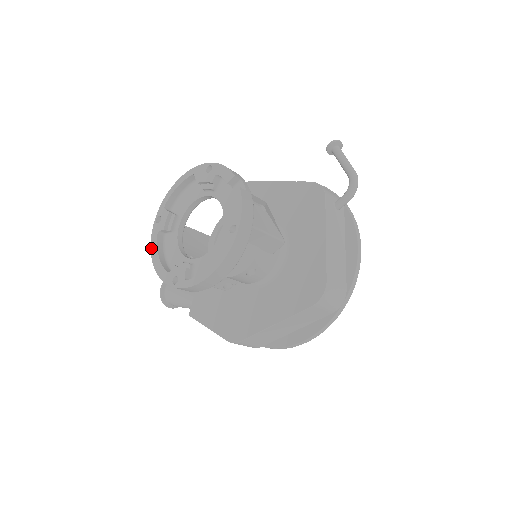
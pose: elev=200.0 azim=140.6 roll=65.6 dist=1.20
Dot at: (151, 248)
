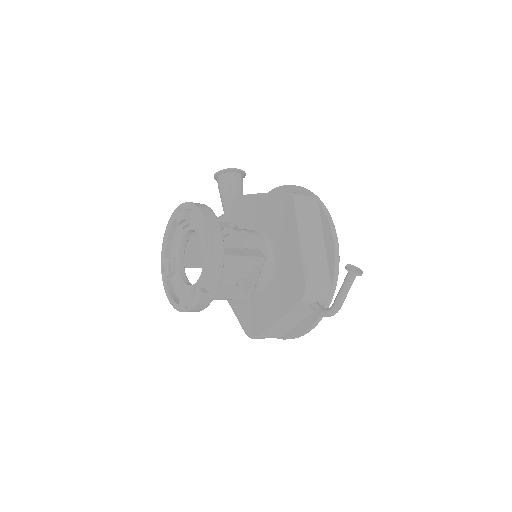
Dot at: (169, 221)
